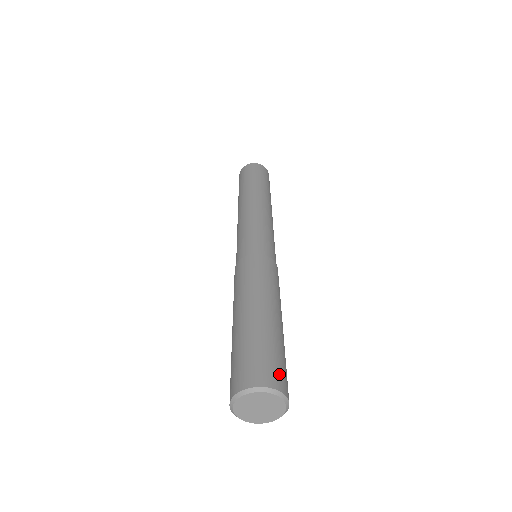
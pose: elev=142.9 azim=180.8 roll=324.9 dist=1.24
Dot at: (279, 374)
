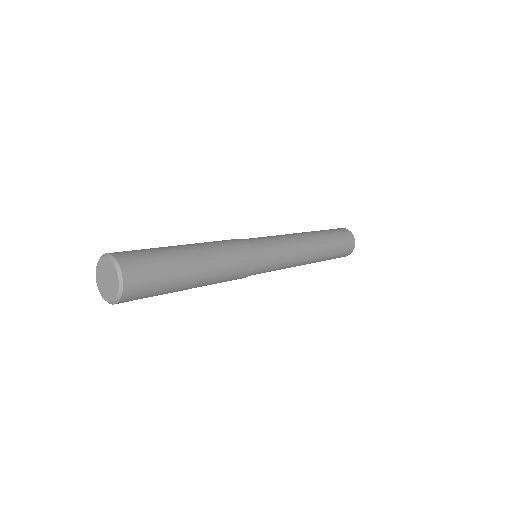
Dot at: (139, 281)
